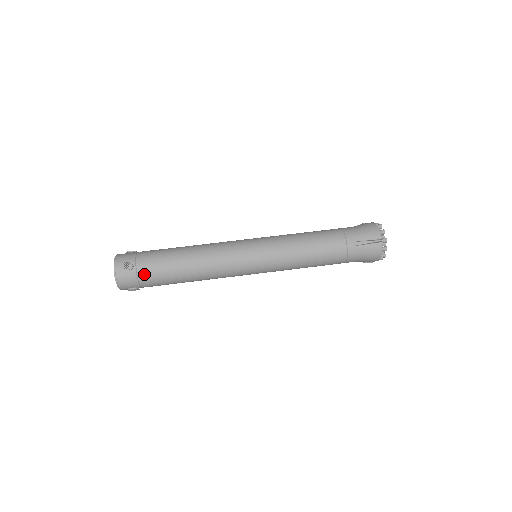
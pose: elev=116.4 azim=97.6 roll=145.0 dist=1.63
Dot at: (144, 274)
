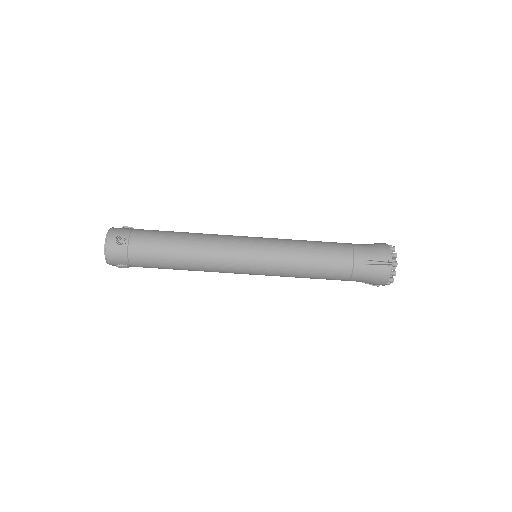
Dot at: (135, 252)
